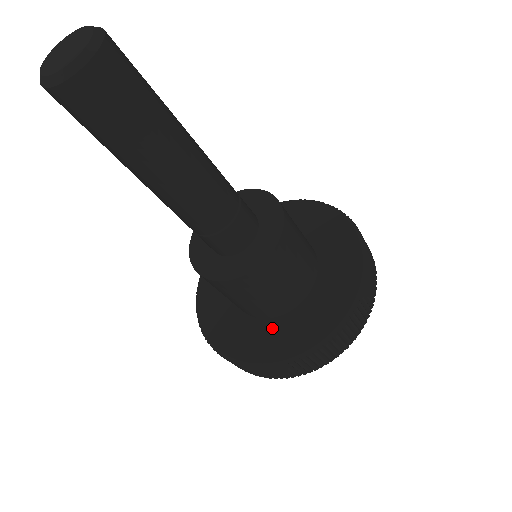
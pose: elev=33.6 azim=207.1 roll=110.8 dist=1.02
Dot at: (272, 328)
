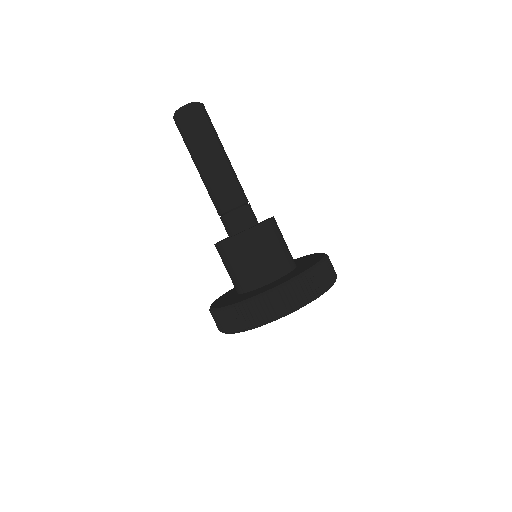
Dot at: (272, 284)
